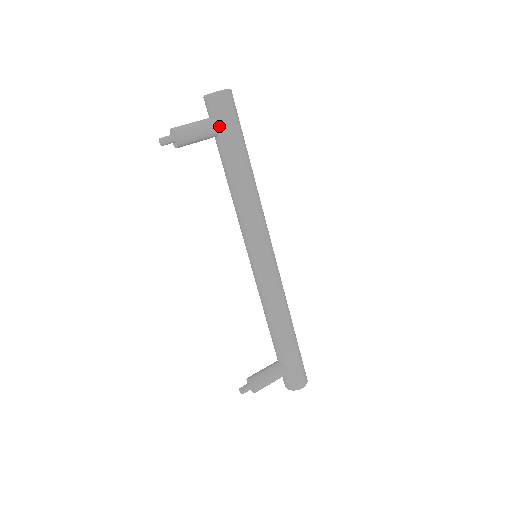
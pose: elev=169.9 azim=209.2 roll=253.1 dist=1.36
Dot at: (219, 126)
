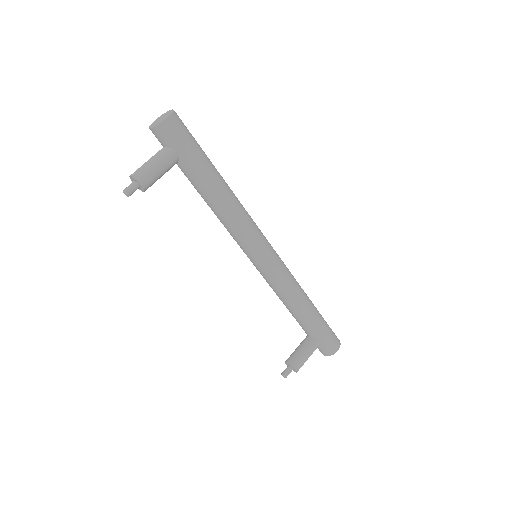
Dot at: (176, 153)
